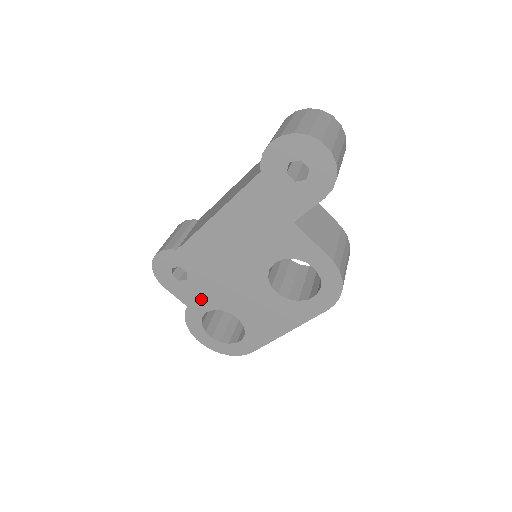
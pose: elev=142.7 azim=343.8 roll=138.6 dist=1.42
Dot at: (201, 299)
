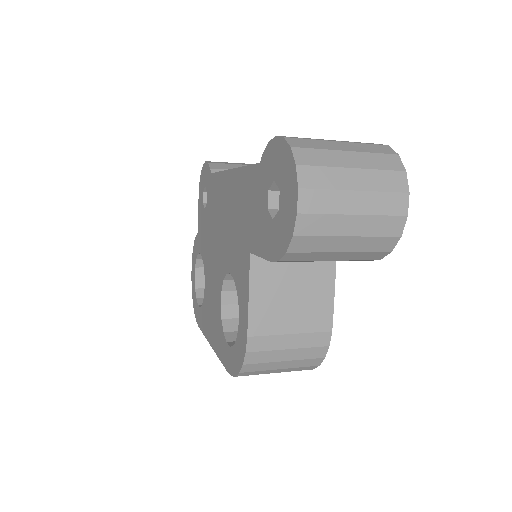
Dot at: (203, 237)
